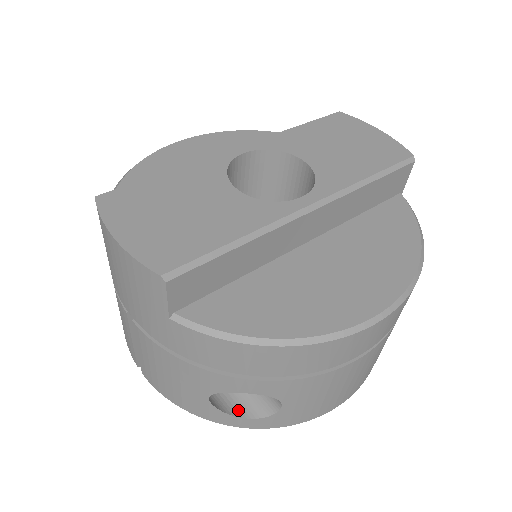
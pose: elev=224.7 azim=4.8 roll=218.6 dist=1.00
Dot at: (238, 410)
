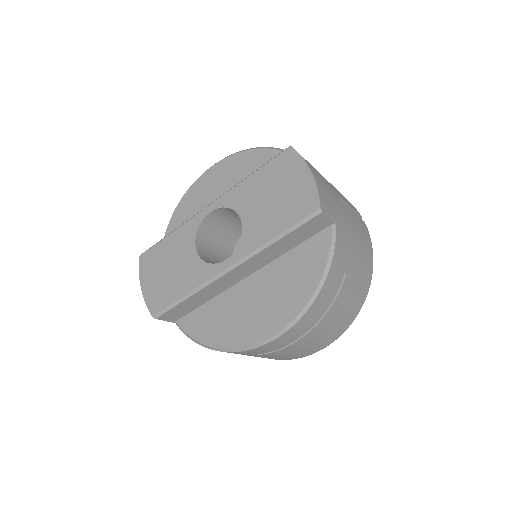
Dot at: occluded
